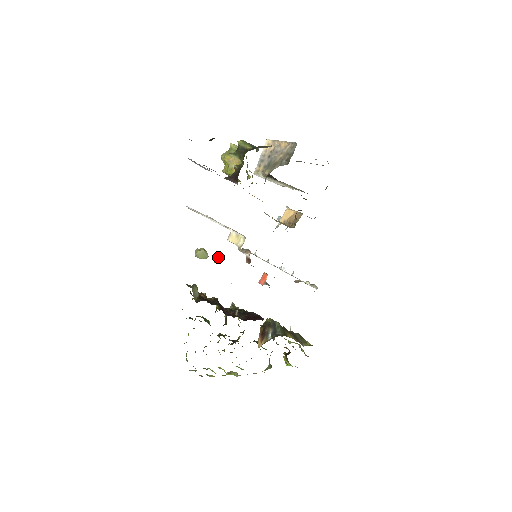
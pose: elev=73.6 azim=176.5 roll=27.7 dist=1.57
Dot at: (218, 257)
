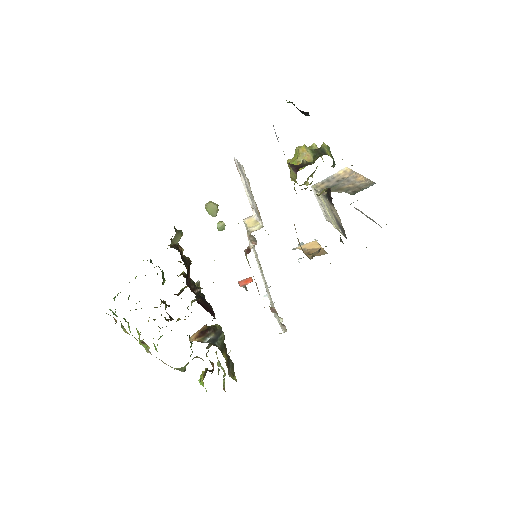
Dot at: (224, 224)
